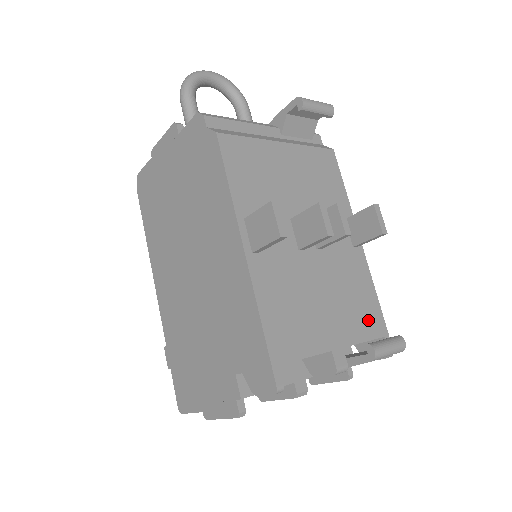
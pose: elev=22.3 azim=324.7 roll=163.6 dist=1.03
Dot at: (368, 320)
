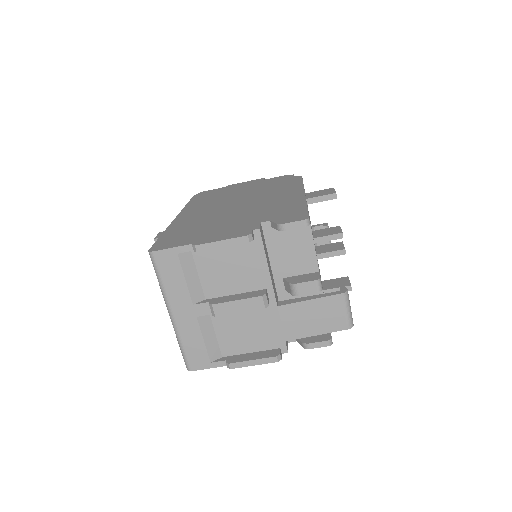
Dot at: occluded
